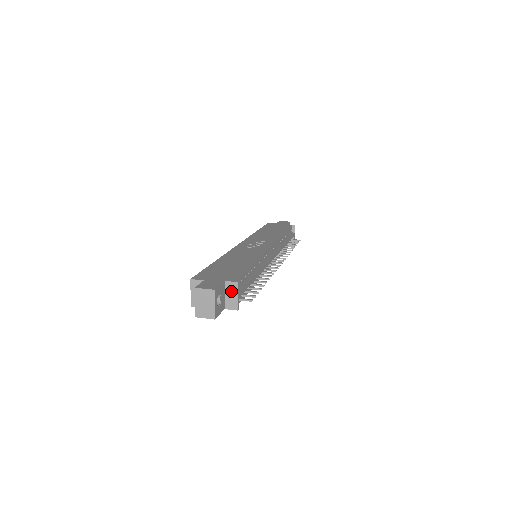
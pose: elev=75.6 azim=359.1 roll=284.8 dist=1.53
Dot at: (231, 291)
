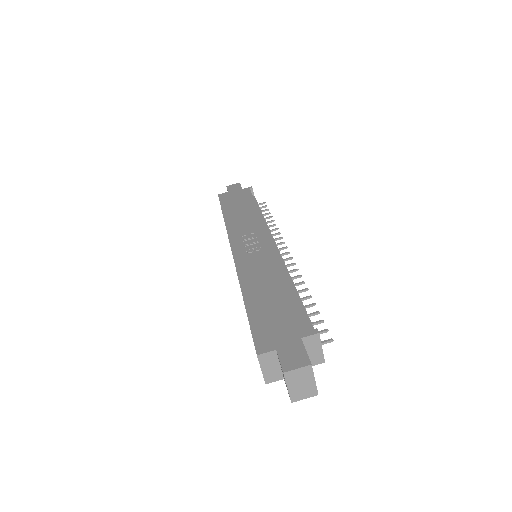
Dot at: (312, 346)
